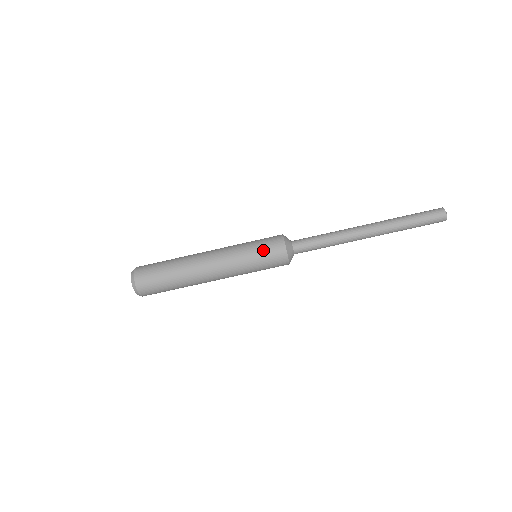
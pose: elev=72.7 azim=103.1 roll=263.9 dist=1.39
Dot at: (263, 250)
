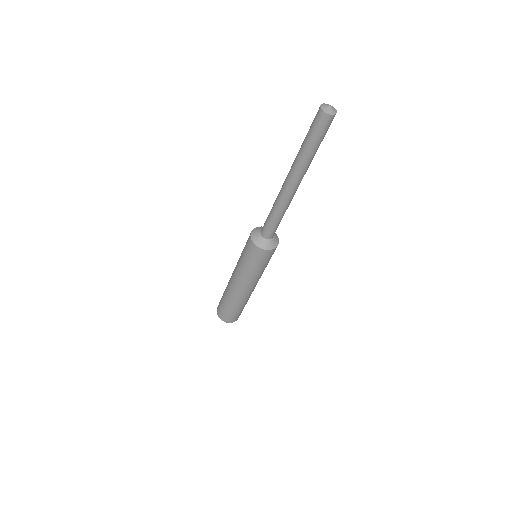
Dot at: (250, 259)
